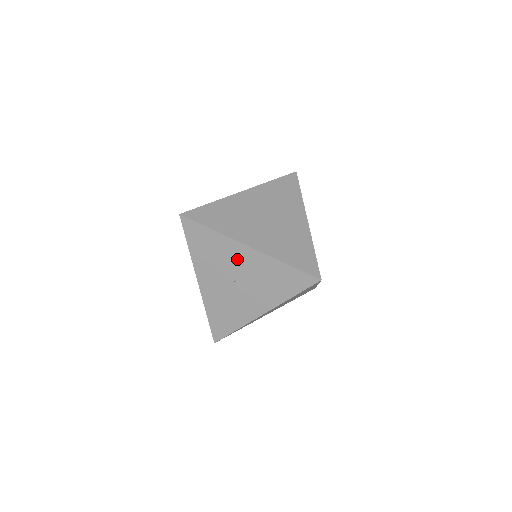
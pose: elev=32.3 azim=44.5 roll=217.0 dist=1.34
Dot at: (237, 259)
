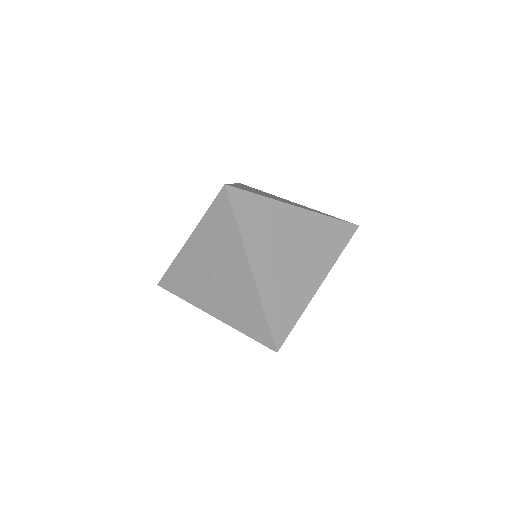
Dot at: (234, 266)
